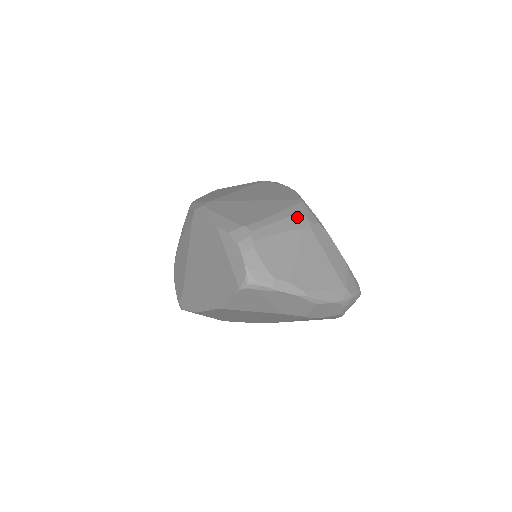
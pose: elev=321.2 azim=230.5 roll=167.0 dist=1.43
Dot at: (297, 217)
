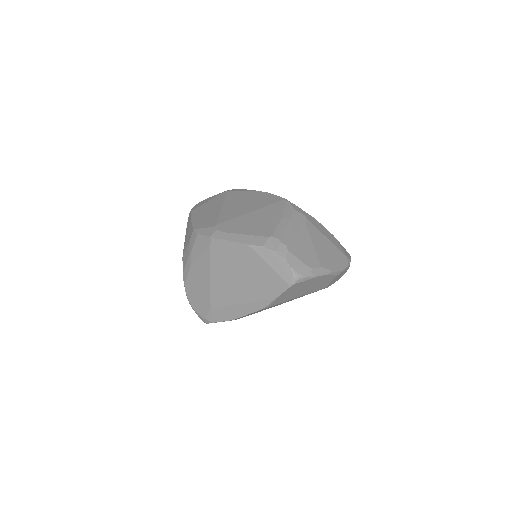
Dot at: (295, 215)
